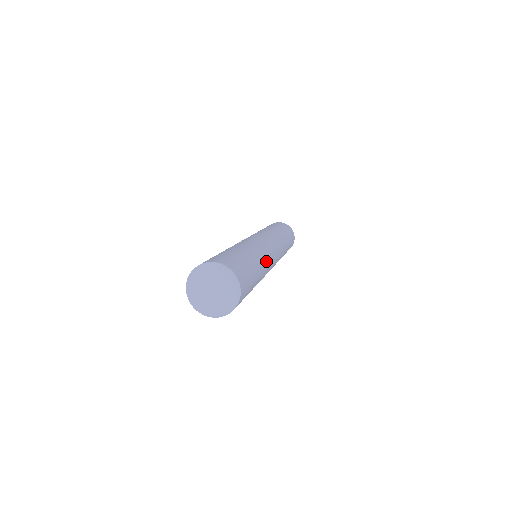
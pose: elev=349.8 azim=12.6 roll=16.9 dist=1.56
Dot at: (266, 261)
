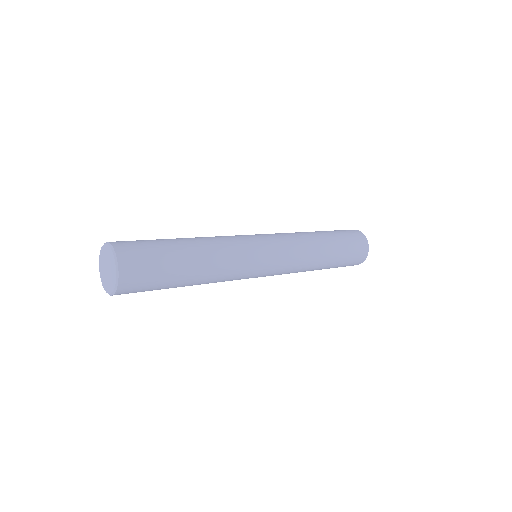
Dot at: (225, 273)
